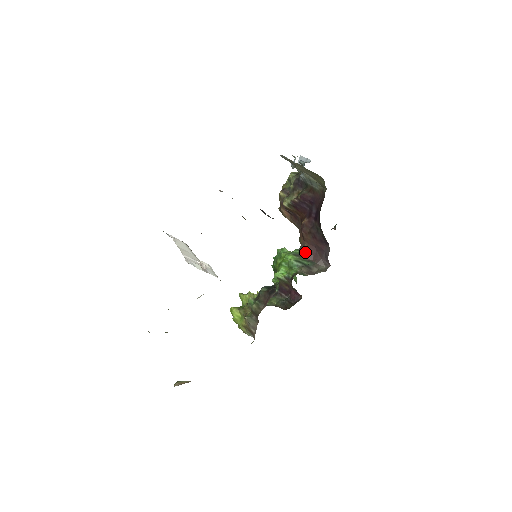
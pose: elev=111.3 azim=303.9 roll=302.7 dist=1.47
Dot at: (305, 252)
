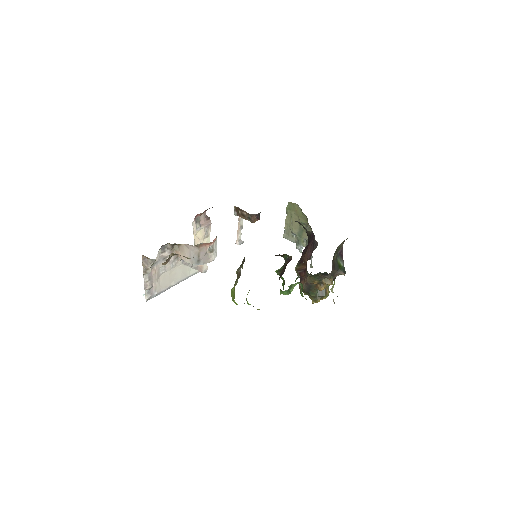
Dot at: occluded
